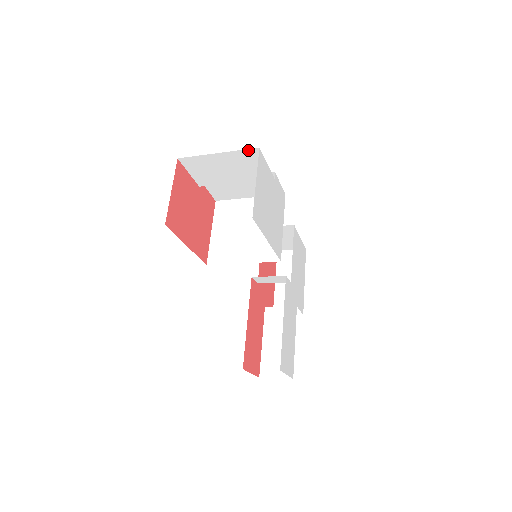
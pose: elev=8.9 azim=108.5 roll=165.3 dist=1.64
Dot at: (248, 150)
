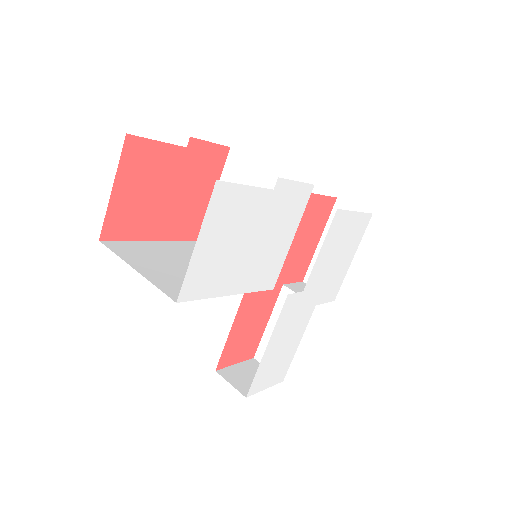
Dot at: occluded
